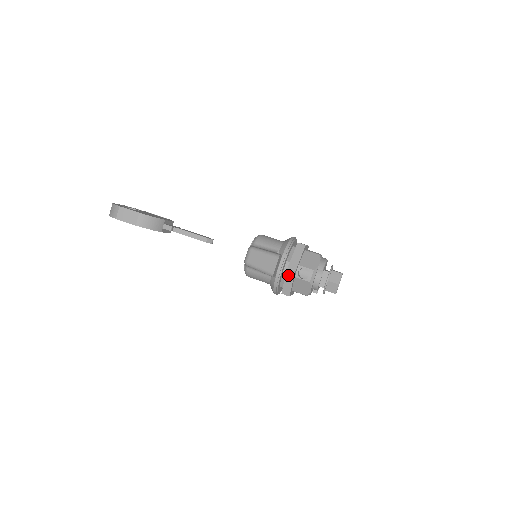
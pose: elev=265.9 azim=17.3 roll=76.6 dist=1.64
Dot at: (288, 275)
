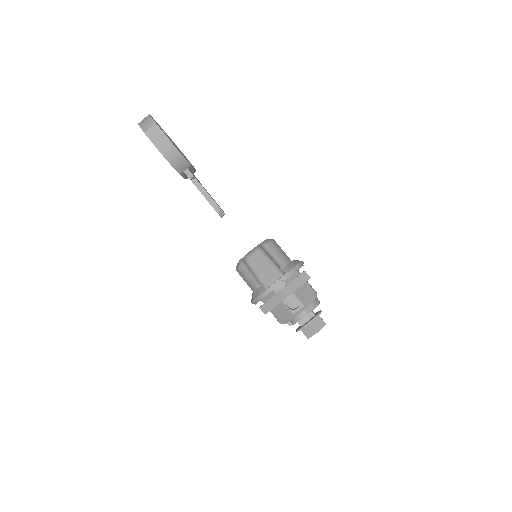
Dot at: (278, 296)
